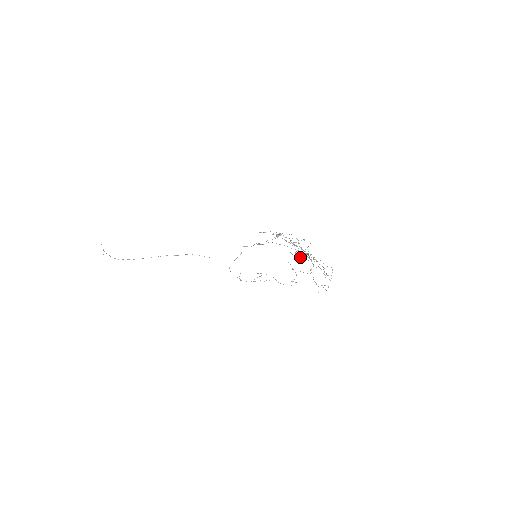
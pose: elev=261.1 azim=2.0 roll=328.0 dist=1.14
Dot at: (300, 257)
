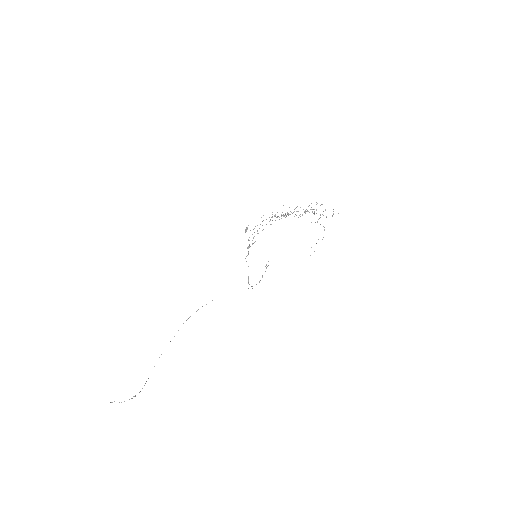
Dot at: (302, 215)
